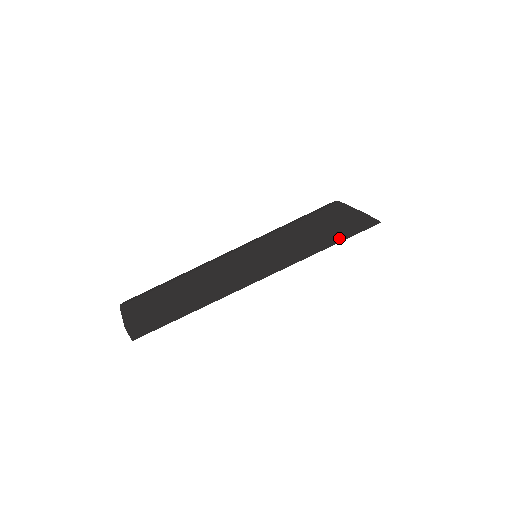
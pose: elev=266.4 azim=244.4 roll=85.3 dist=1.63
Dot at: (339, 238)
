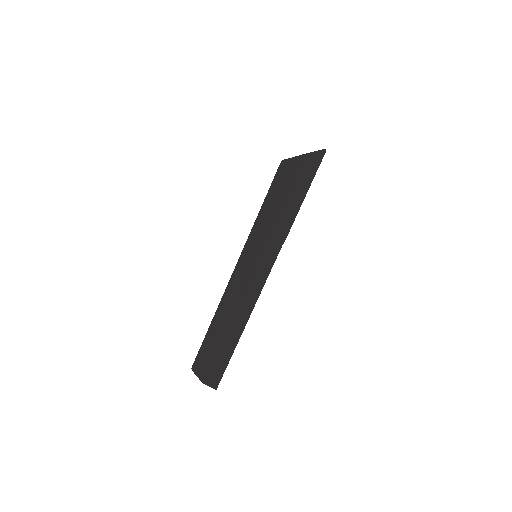
Dot at: (302, 191)
